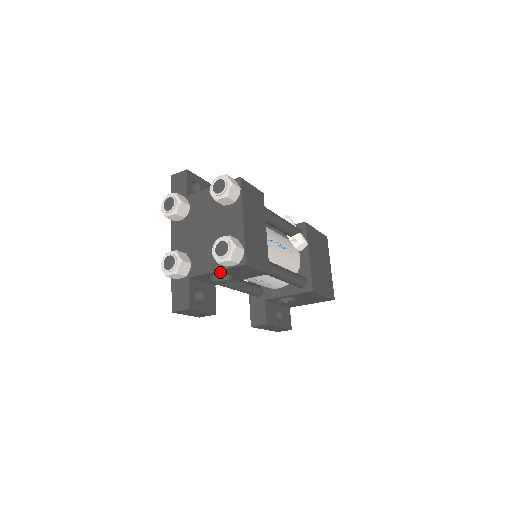
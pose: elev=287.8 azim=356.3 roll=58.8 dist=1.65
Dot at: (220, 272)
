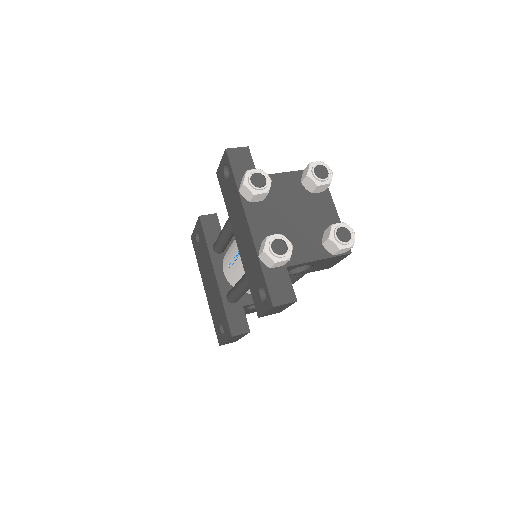
Dot at: (318, 261)
